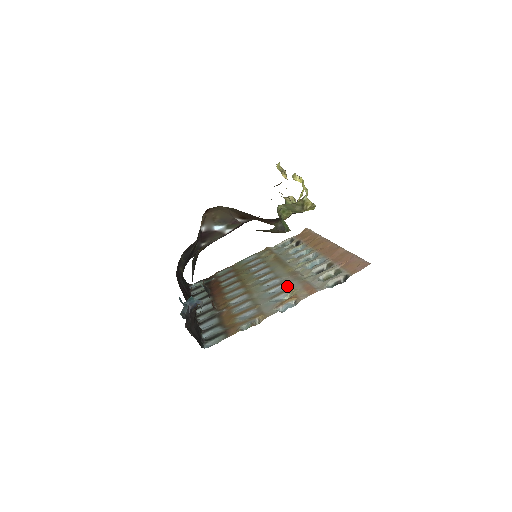
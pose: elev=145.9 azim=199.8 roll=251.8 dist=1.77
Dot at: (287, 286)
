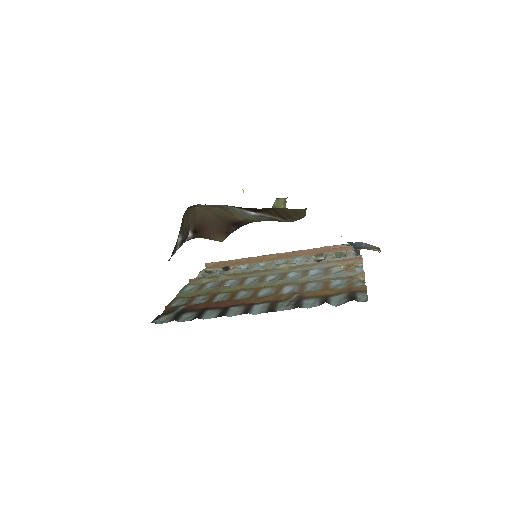
Dot at: (319, 268)
